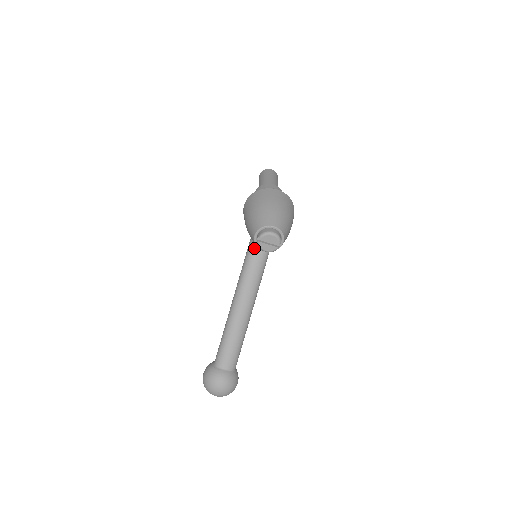
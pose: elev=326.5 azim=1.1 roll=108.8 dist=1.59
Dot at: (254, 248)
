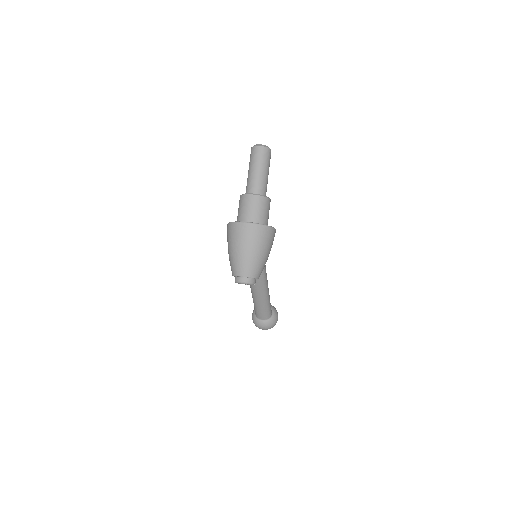
Dot at: occluded
